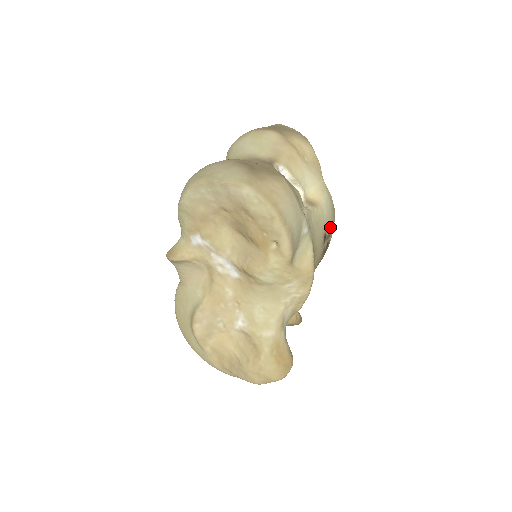
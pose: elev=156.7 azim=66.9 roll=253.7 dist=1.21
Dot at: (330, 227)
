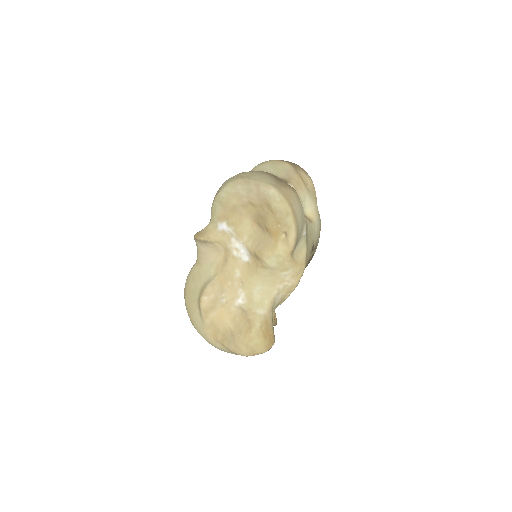
Dot at: (317, 242)
